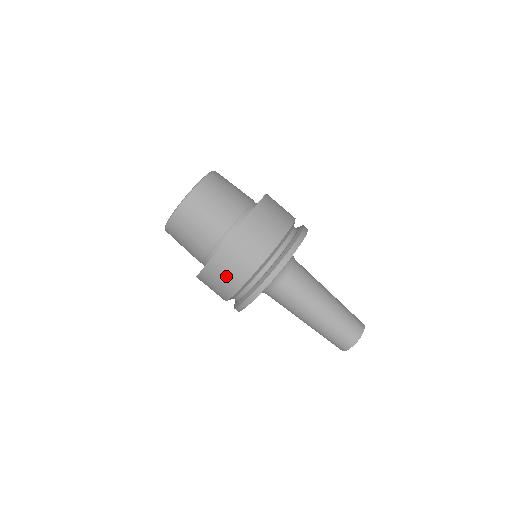
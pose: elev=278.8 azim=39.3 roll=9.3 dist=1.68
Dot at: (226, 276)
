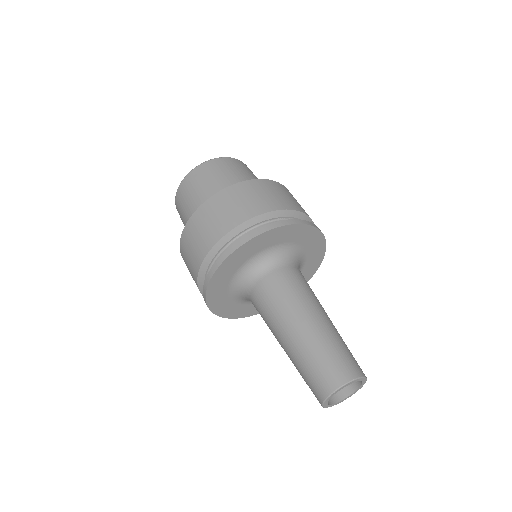
Dot at: (201, 234)
